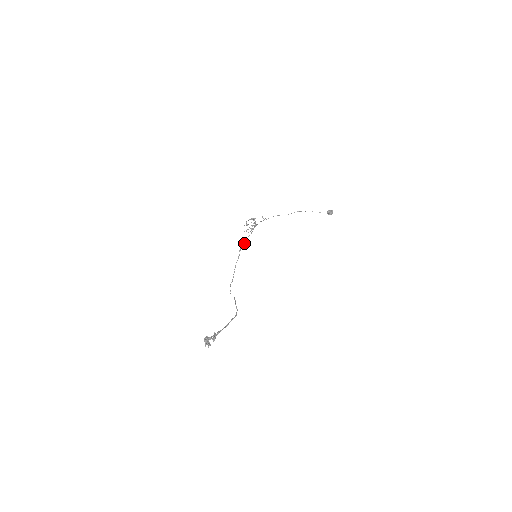
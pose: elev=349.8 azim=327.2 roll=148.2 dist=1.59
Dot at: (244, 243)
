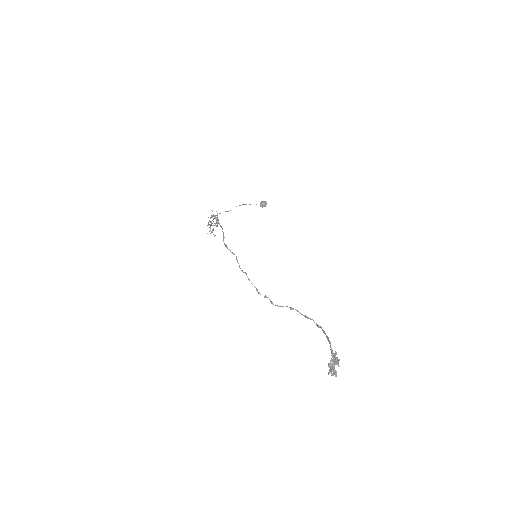
Dot at: (226, 245)
